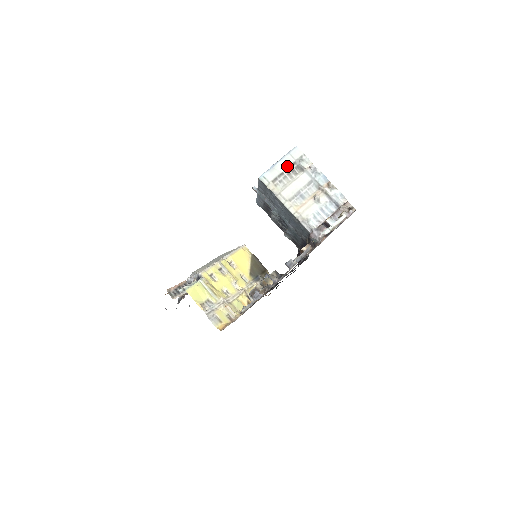
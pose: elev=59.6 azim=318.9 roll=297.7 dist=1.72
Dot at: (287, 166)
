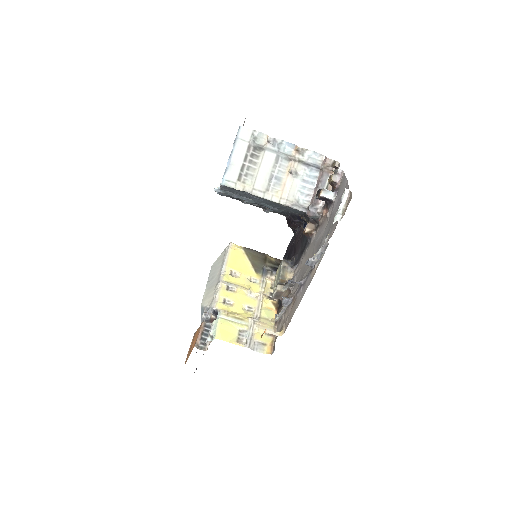
Dot at: (244, 154)
